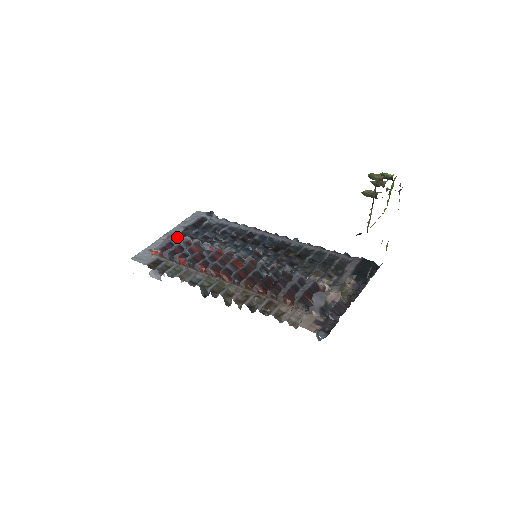
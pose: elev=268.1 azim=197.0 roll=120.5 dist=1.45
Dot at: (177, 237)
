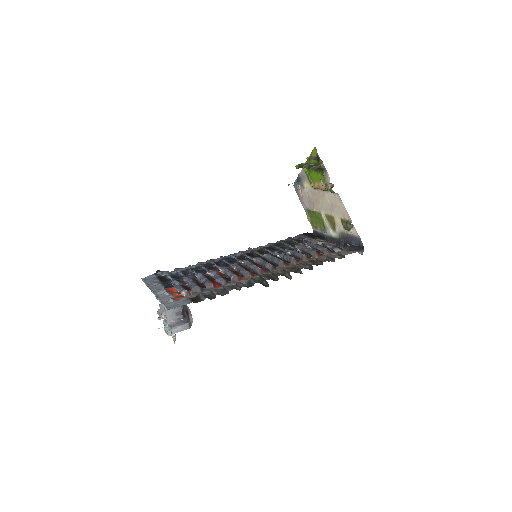
Dot at: (178, 282)
